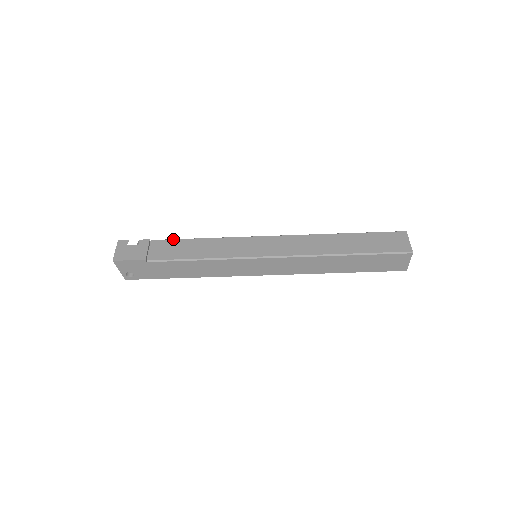
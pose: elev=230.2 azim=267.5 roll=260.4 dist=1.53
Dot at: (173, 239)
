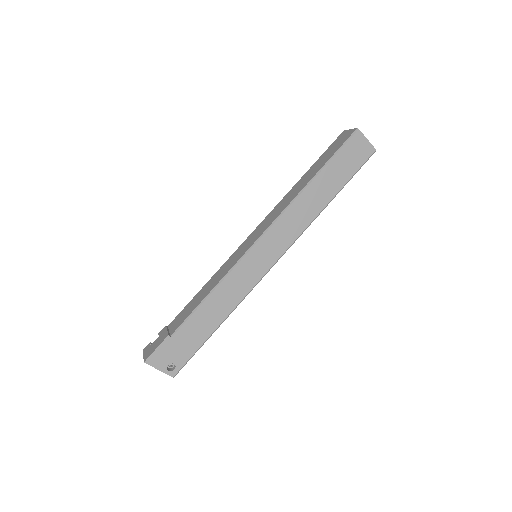
Dot at: (184, 308)
